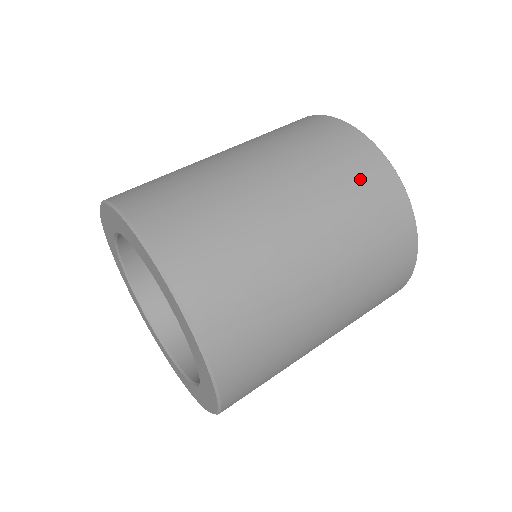
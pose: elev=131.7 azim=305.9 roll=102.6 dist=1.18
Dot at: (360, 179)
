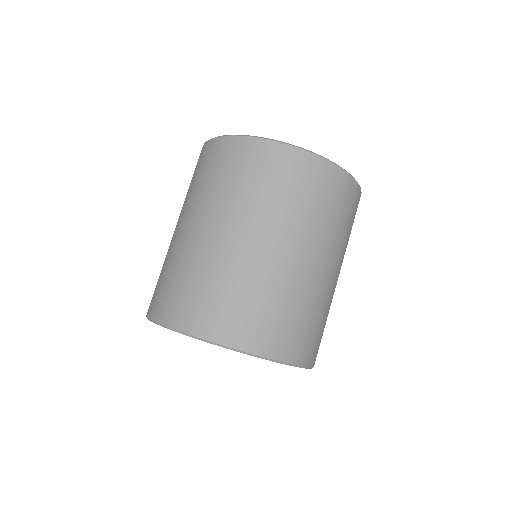
Dot at: (343, 206)
